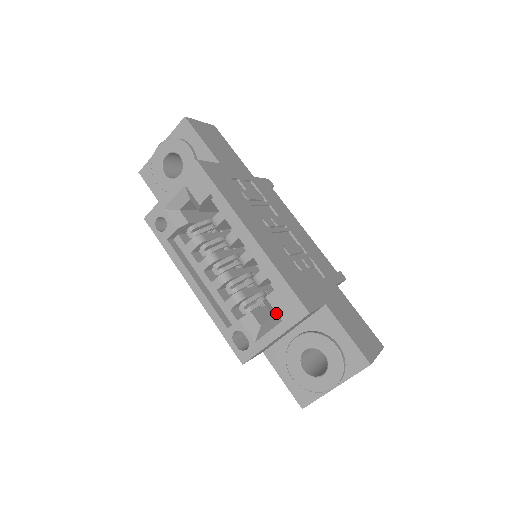
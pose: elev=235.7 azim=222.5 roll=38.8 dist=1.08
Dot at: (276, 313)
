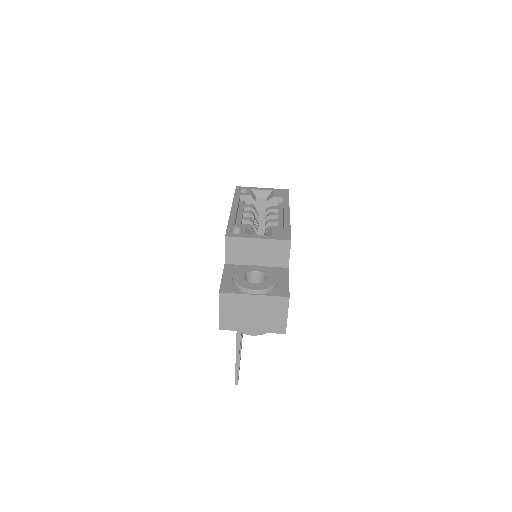
Dot at: (271, 233)
